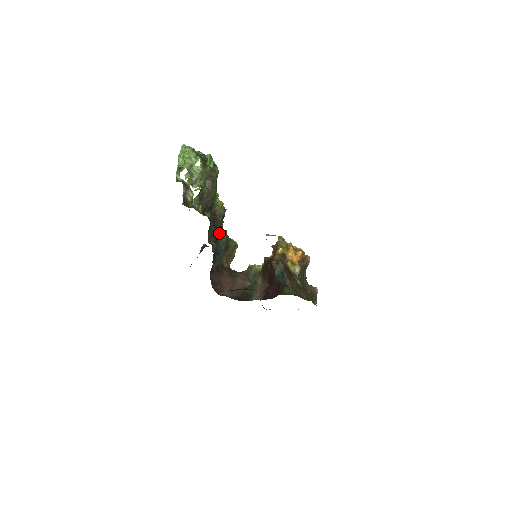
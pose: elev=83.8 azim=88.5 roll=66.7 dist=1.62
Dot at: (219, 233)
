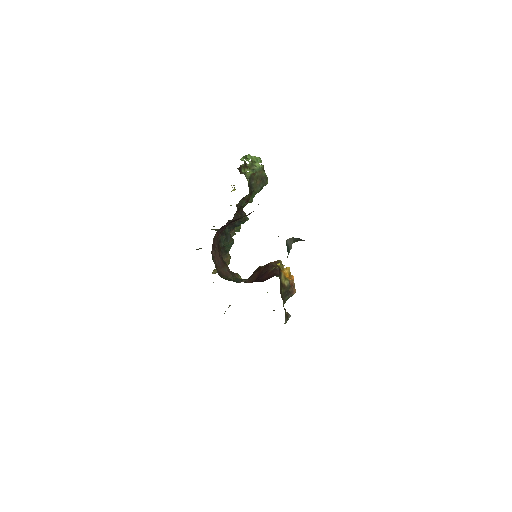
Dot at: (238, 221)
